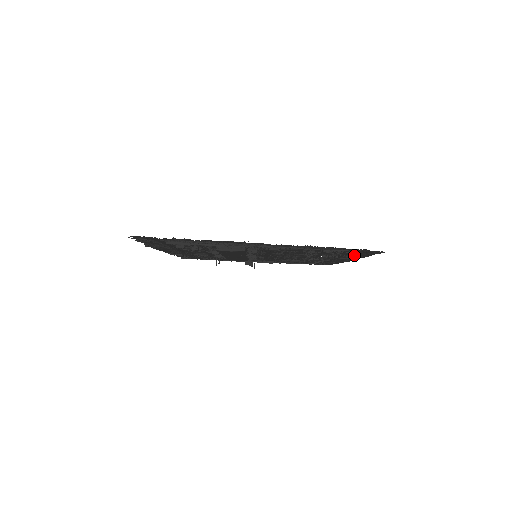
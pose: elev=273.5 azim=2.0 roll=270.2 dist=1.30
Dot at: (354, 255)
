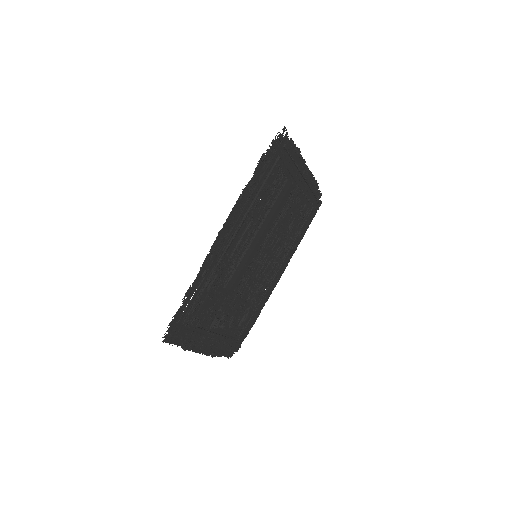
Dot at: (297, 240)
